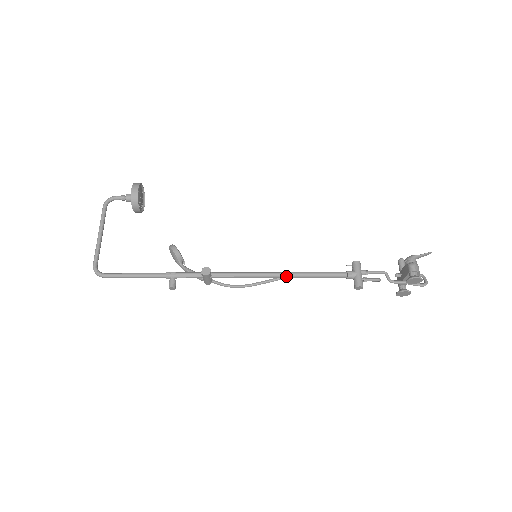
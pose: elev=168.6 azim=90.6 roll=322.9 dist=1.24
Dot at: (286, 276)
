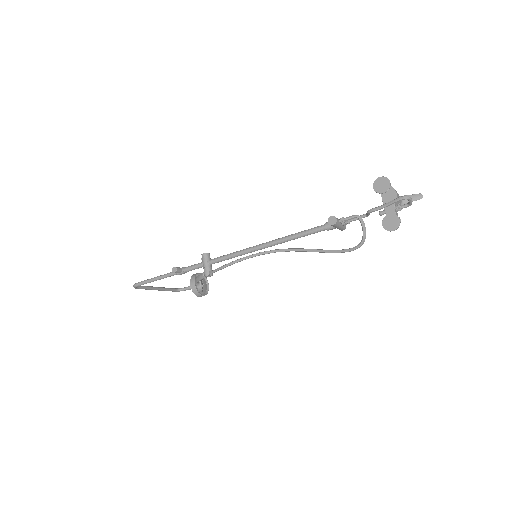
Dot at: (269, 242)
